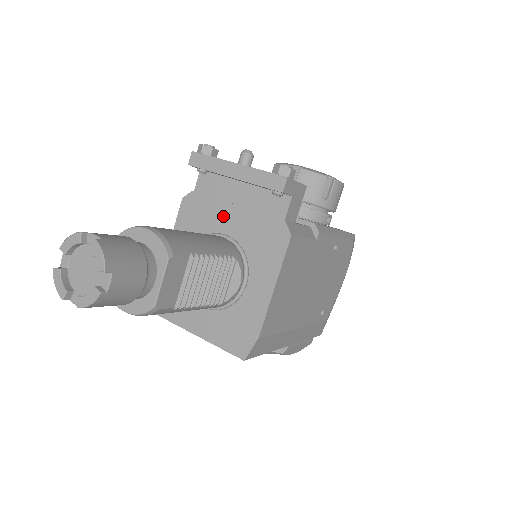
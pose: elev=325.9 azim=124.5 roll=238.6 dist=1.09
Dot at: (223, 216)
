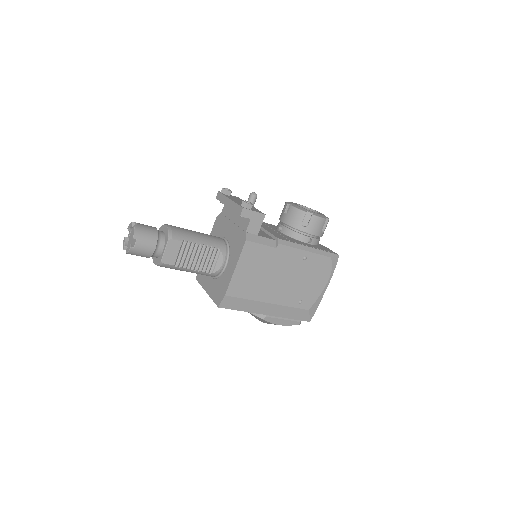
Dot at: (227, 228)
